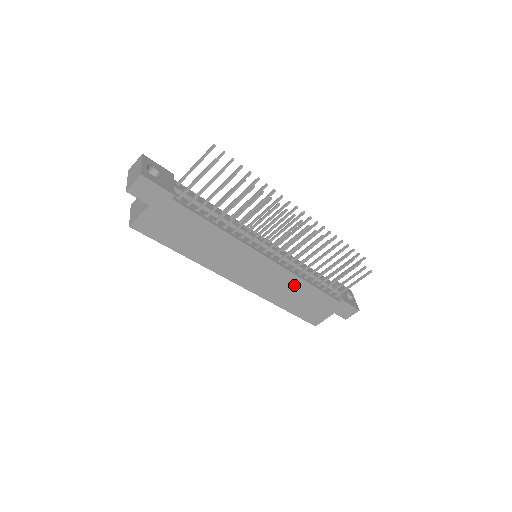
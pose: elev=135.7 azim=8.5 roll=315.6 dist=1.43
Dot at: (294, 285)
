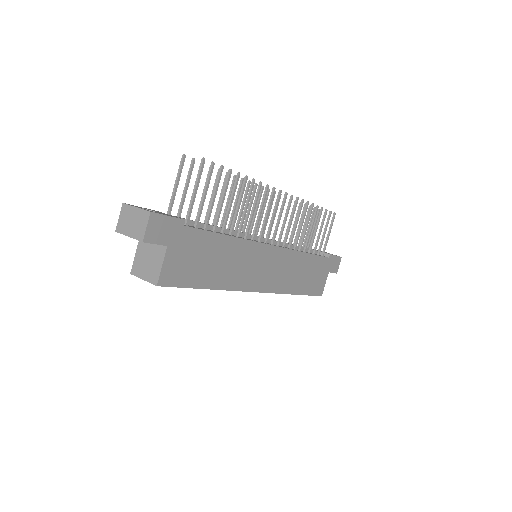
Dot at: (297, 262)
